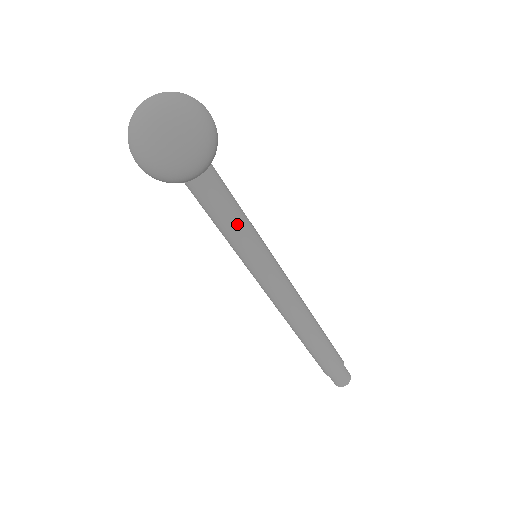
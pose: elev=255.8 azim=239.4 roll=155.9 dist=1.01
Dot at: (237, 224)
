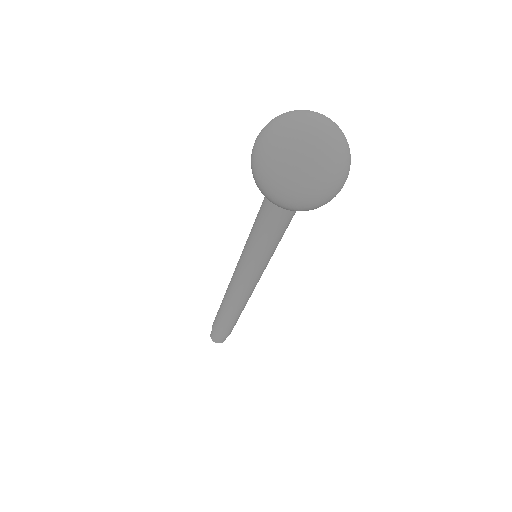
Dot at: (273, 242)
